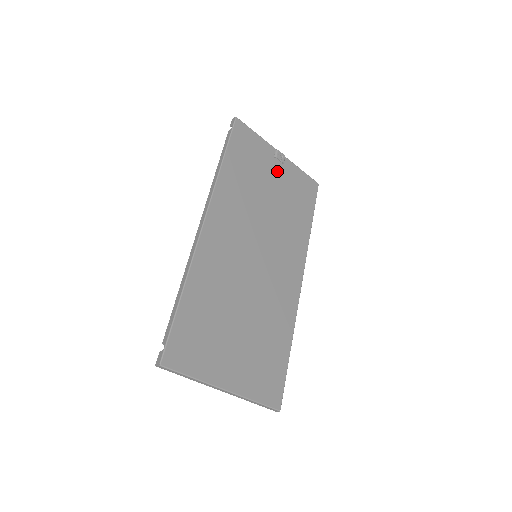
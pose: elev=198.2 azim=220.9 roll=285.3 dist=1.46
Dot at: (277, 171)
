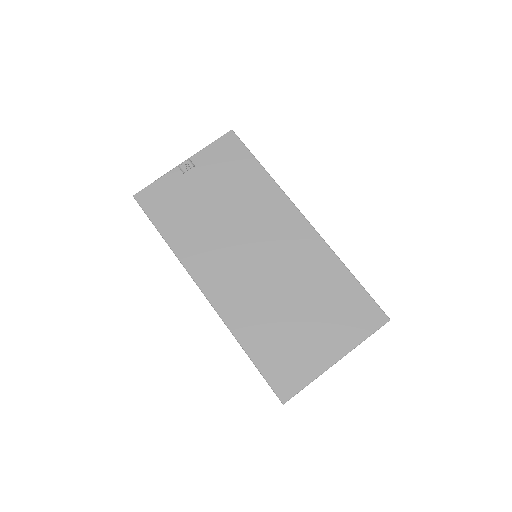
Dot at: (197, 179)
